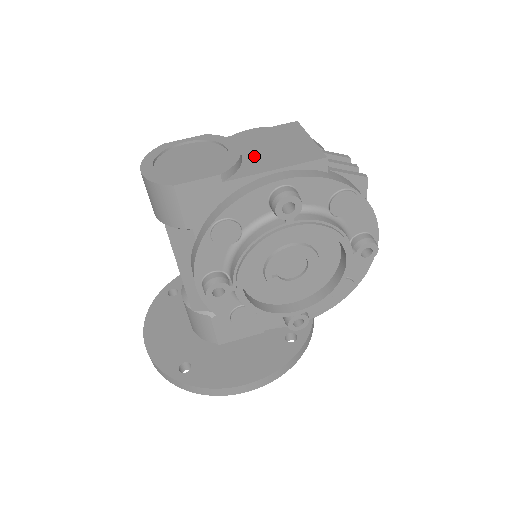
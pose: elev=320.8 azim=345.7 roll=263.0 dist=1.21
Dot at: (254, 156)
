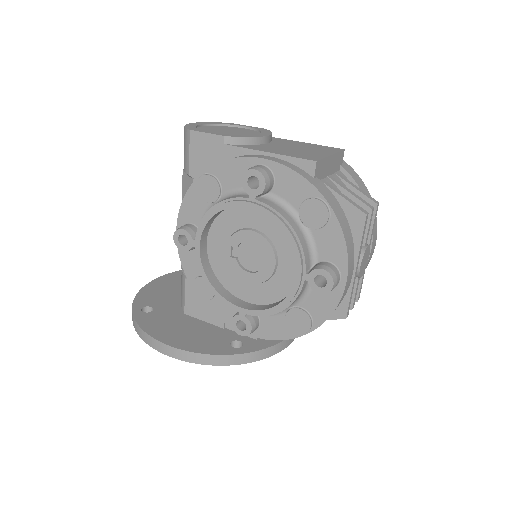
Dot at: (272, 146)
